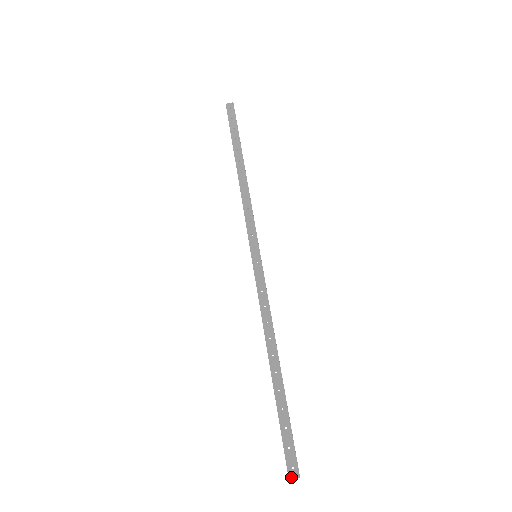
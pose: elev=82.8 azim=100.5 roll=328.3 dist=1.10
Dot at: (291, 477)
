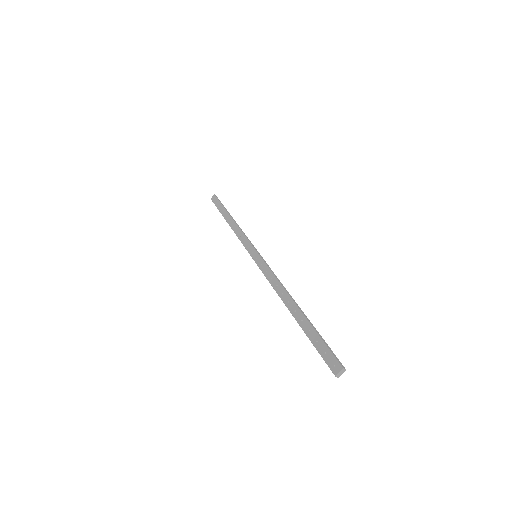
Dot at: (336, 373)
